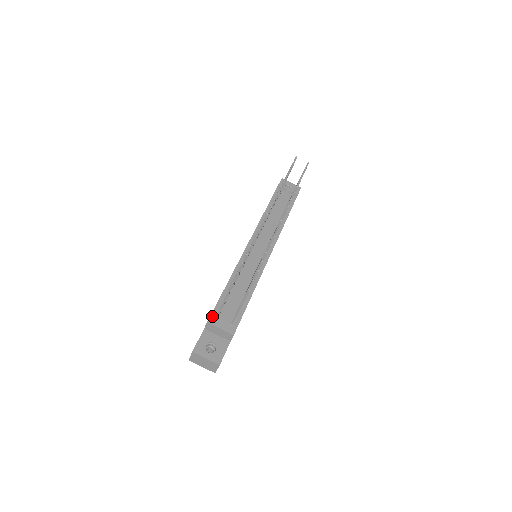
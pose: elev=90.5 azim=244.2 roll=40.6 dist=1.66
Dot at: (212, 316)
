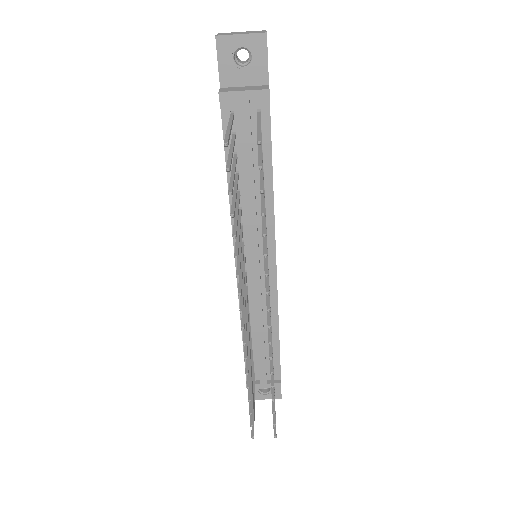
Dot at: occluded
